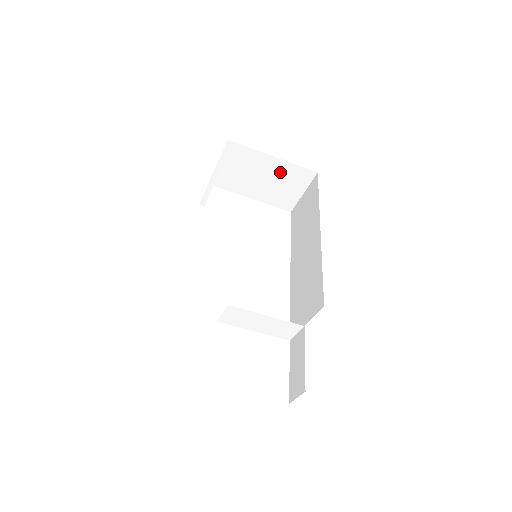
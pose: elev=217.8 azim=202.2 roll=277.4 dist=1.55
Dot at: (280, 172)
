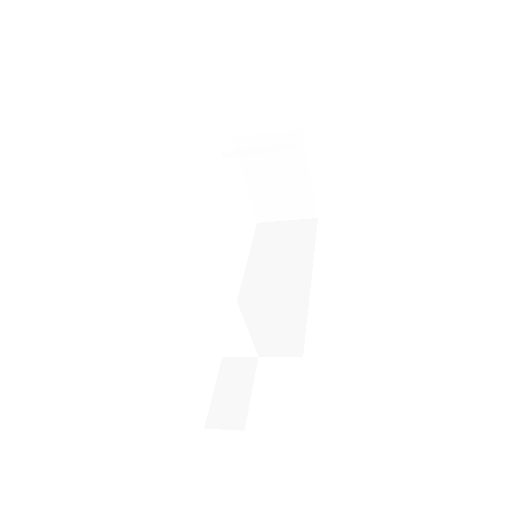
Dot at: (296, 190)
